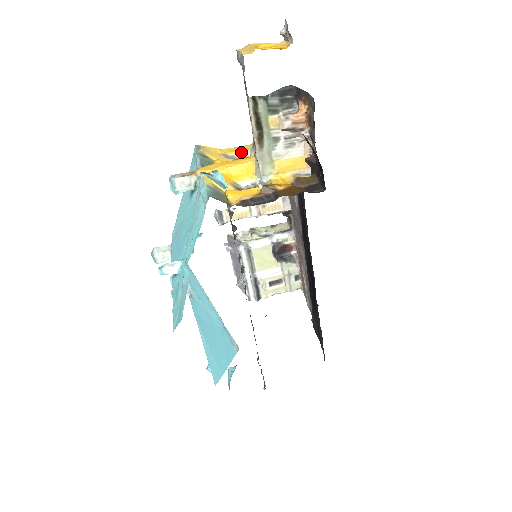
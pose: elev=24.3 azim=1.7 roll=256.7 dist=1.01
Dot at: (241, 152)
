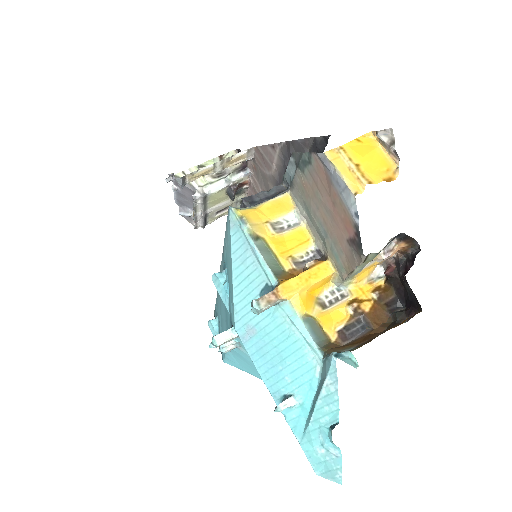
Dot at: (285, 215)
